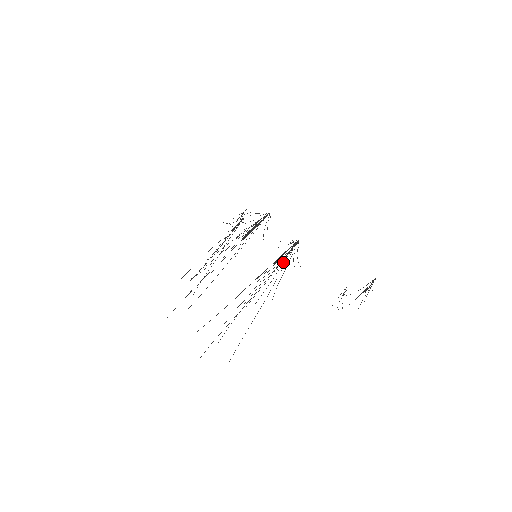
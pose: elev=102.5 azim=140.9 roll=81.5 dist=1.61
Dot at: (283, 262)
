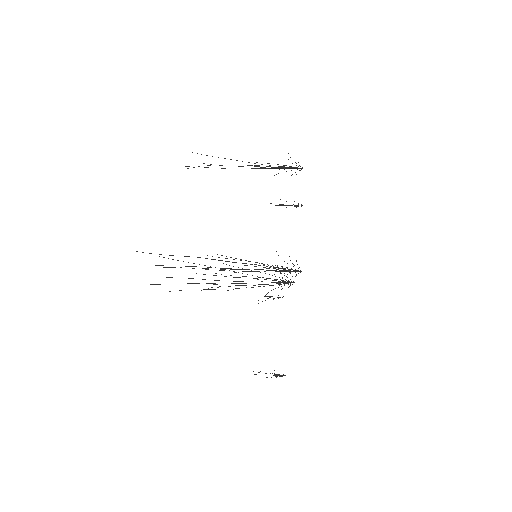
Dot at: (265, 284)
